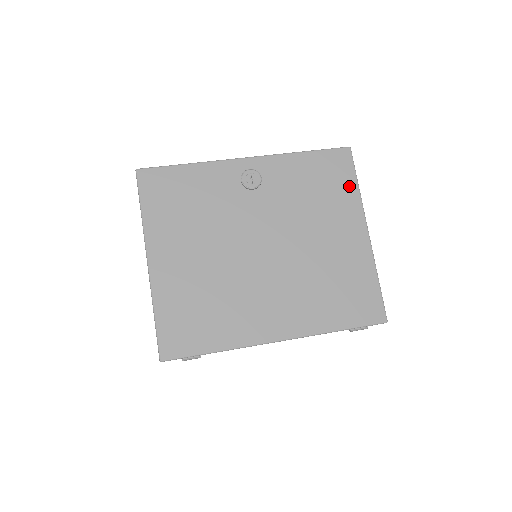
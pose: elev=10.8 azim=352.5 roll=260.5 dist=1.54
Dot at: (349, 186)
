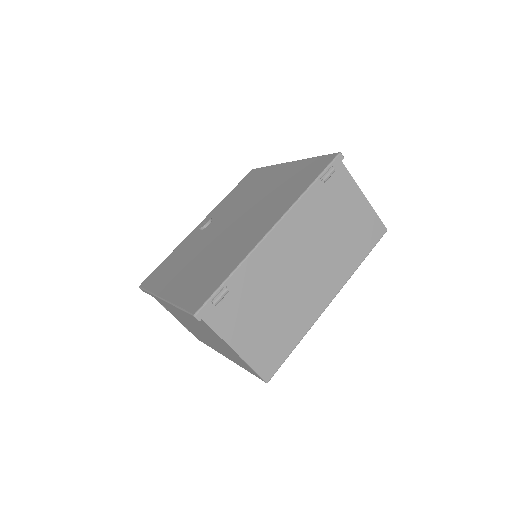
Dot at: (263, 171)
